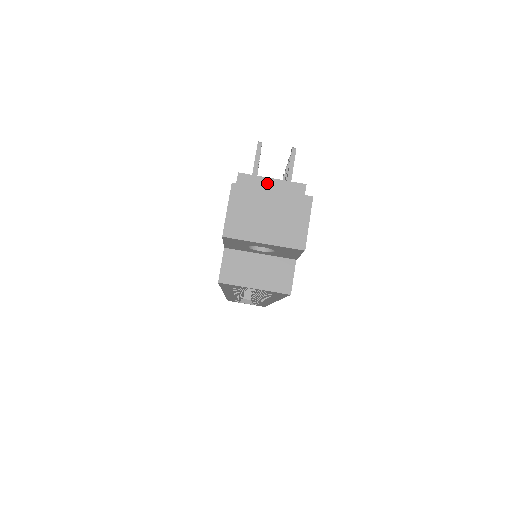
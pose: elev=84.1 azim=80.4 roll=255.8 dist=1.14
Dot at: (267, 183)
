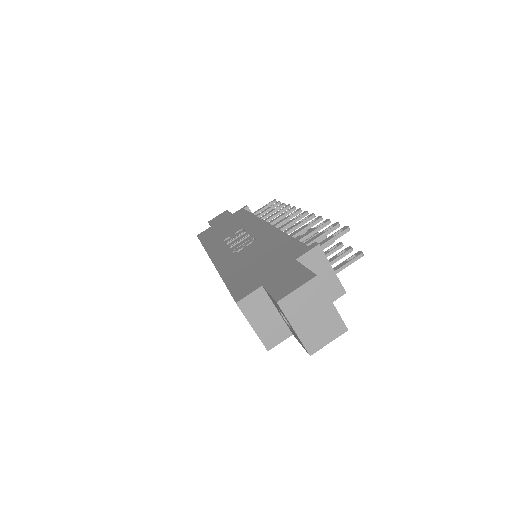
Dot at: (327, 269)
